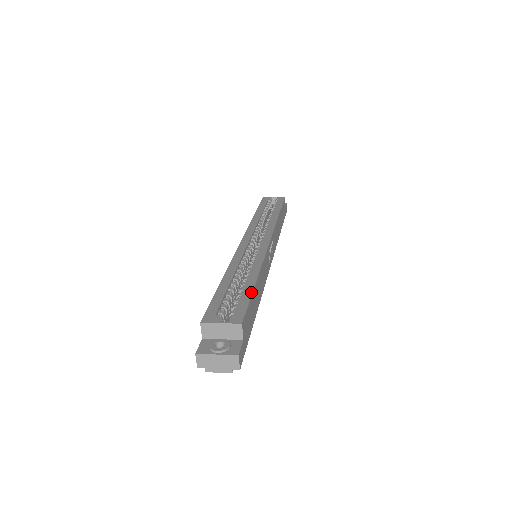
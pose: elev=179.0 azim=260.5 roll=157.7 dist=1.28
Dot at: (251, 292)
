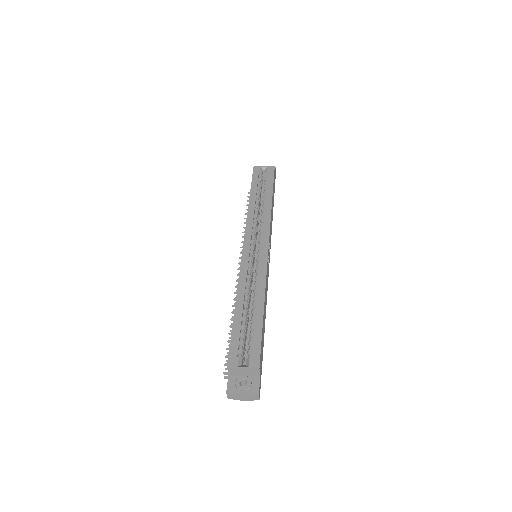
Dot at: (261, 326)
